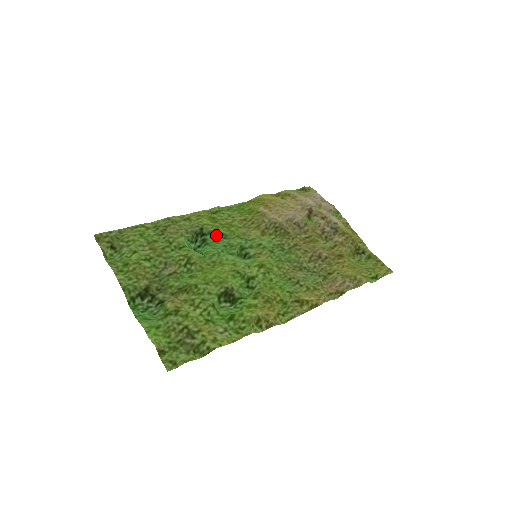
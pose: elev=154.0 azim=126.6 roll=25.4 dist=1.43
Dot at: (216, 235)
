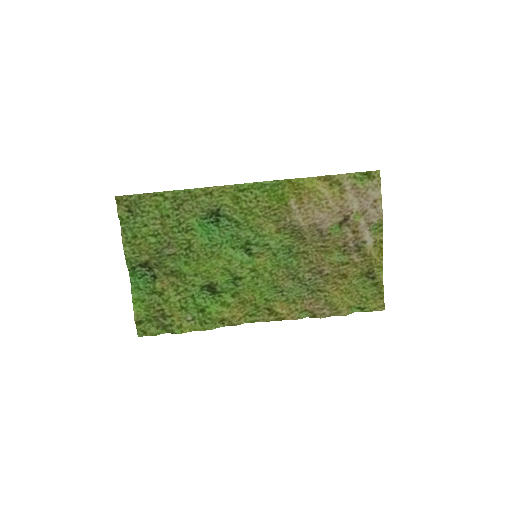
Dot at: (230, 220)
